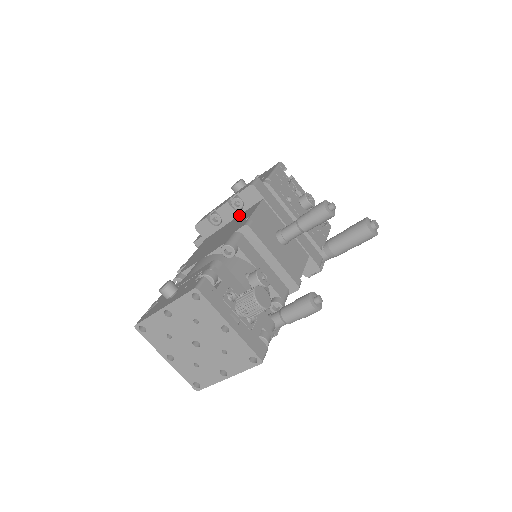
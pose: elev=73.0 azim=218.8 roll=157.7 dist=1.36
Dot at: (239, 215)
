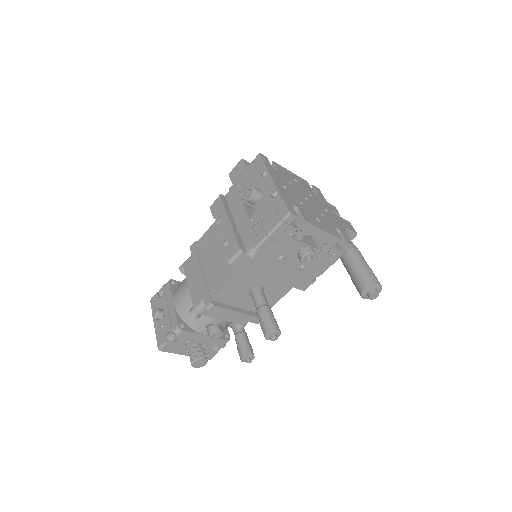
Dot at: occluded
